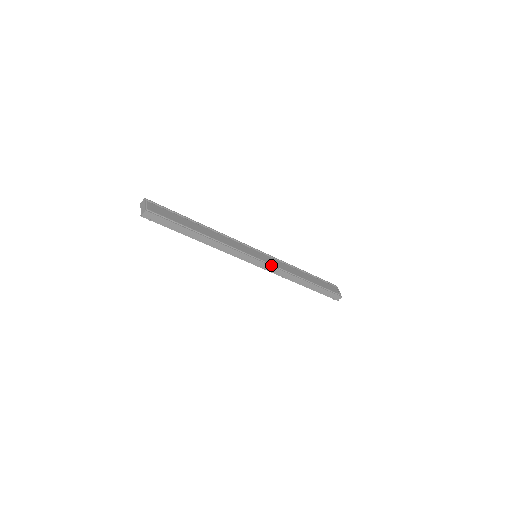
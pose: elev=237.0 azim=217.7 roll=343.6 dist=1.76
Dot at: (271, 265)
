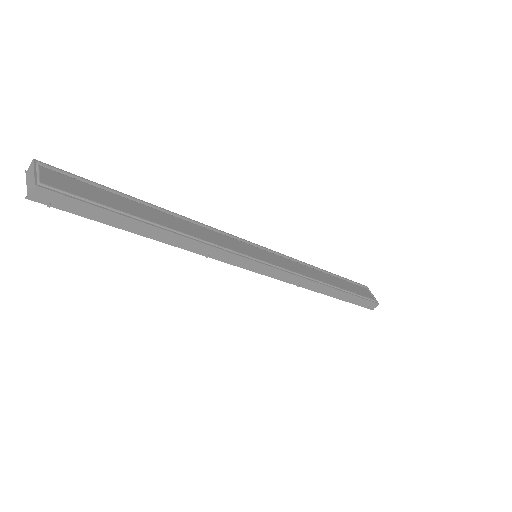
Dot at: (282, 269)
